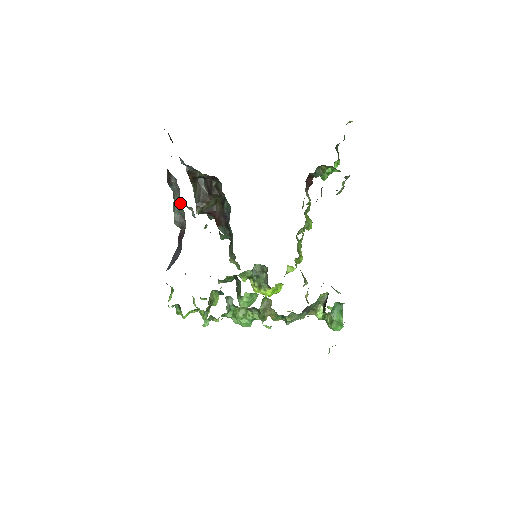
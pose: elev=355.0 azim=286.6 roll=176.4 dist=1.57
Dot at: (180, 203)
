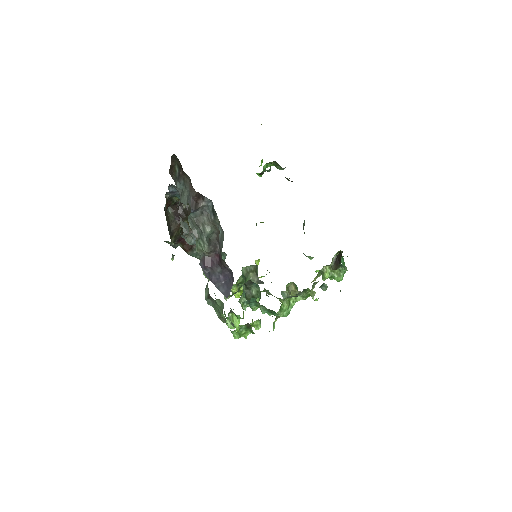
Dot at: (211, 226)
